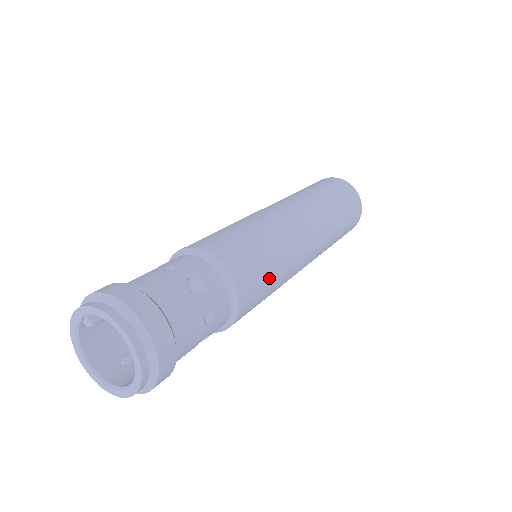
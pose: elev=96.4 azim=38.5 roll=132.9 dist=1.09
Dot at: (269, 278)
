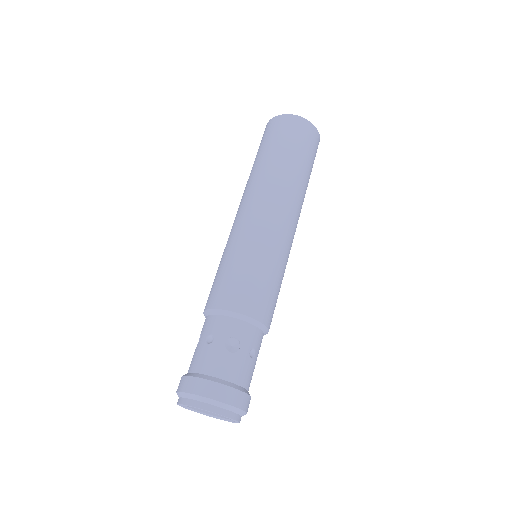
Dot at: (274, 285)
